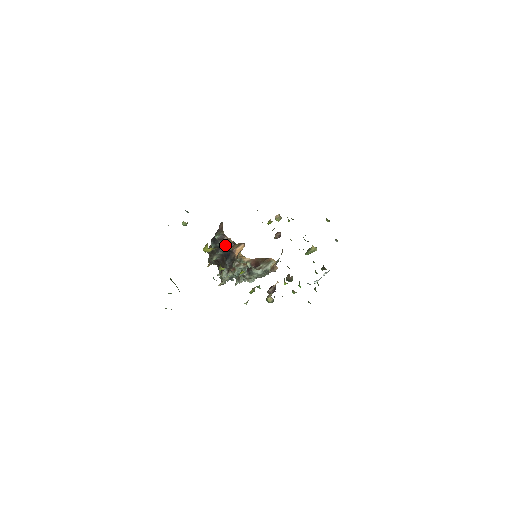
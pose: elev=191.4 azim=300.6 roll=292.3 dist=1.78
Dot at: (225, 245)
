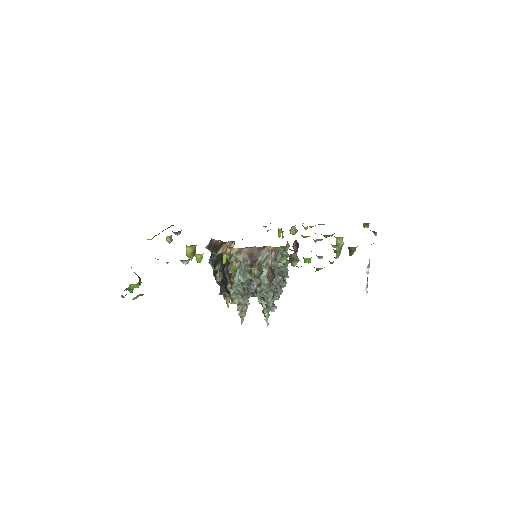
Dot at: (214, 249)
